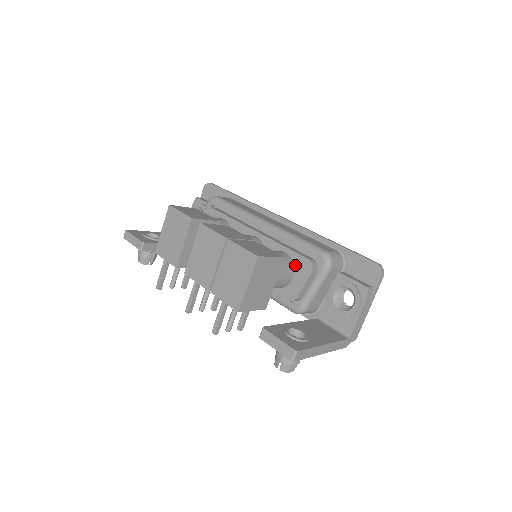
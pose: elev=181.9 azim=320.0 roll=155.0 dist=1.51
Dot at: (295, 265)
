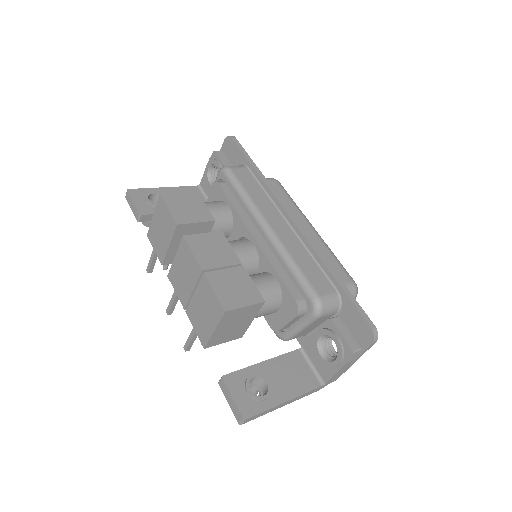
Dot at: (283, 299)
